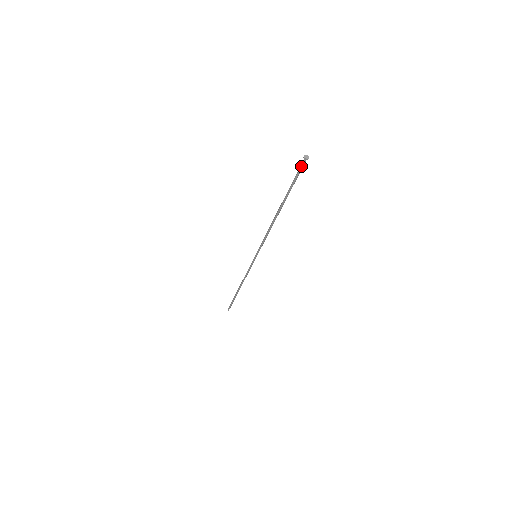
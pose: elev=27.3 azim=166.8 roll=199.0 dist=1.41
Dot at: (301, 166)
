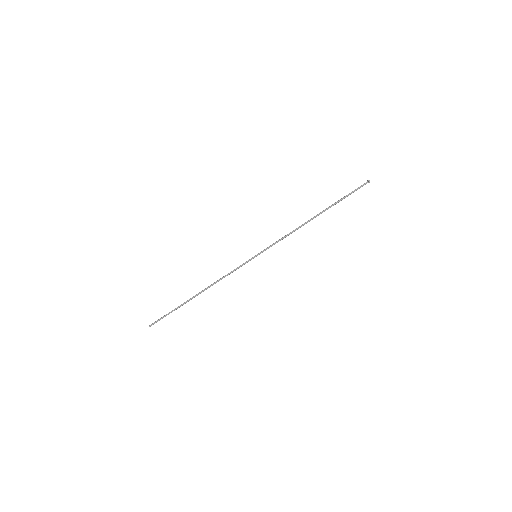
Dot at: (362, 185)
